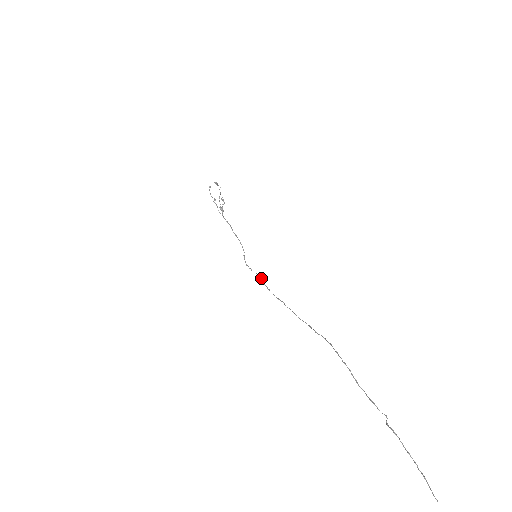
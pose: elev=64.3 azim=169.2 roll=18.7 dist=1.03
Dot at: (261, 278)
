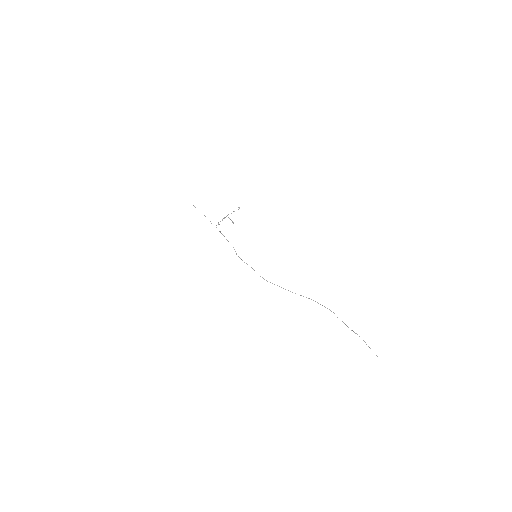
Dot at: occluded
